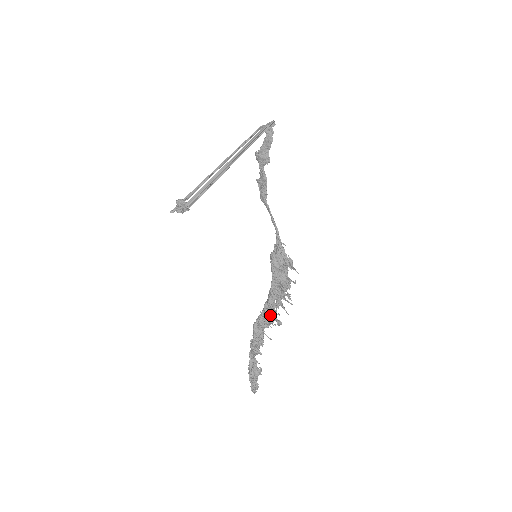
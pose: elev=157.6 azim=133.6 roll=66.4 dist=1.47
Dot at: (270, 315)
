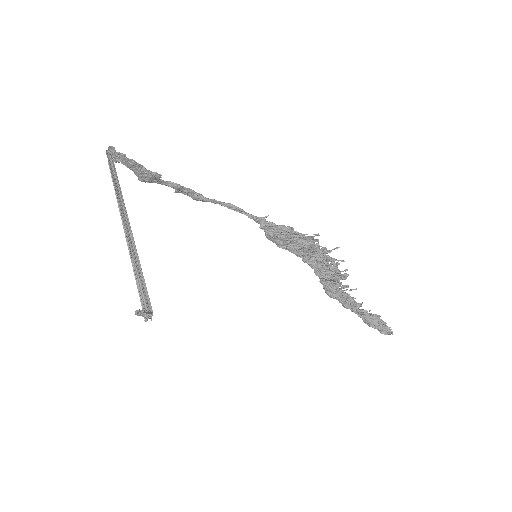
Dot at: (330, 275)
